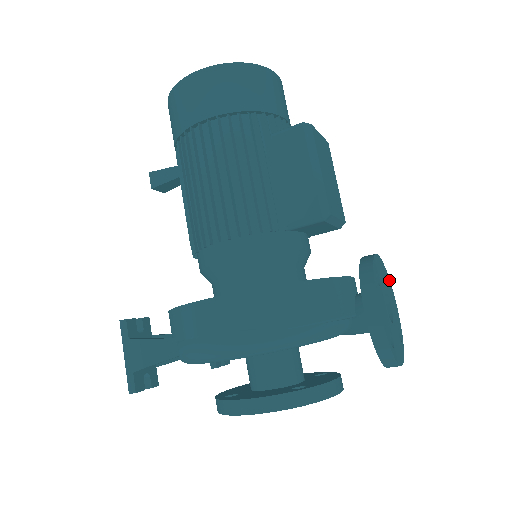
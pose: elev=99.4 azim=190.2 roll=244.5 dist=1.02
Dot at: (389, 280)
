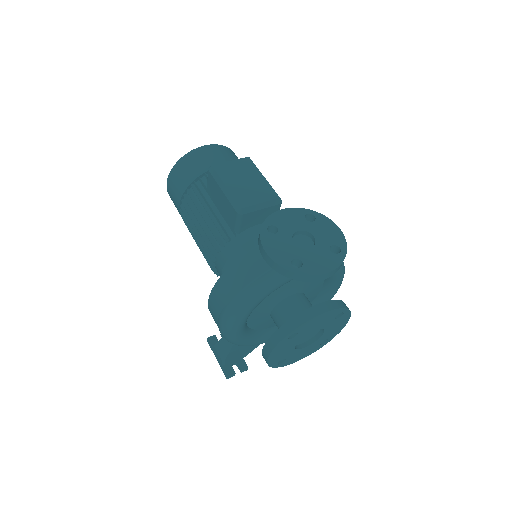
Dot at: (319, 215)
